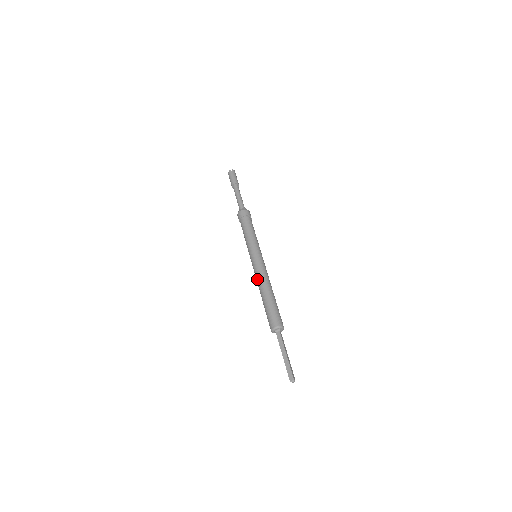
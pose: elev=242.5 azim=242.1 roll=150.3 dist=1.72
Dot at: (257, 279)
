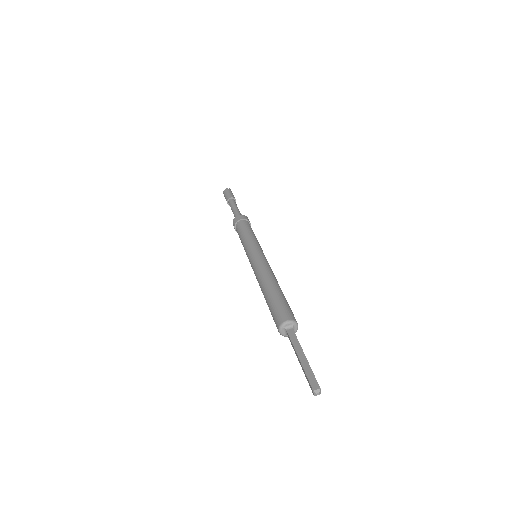
Dot at: (258, 273)
